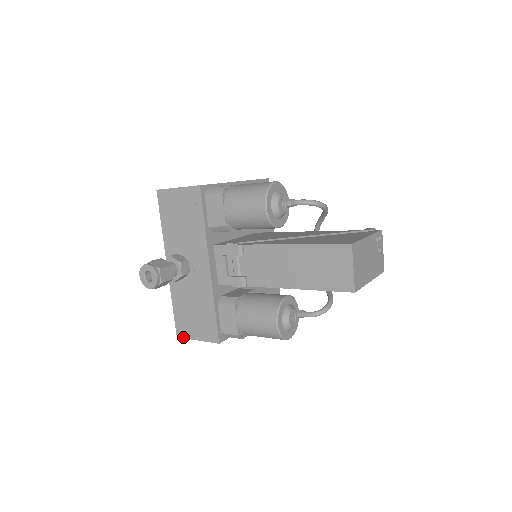
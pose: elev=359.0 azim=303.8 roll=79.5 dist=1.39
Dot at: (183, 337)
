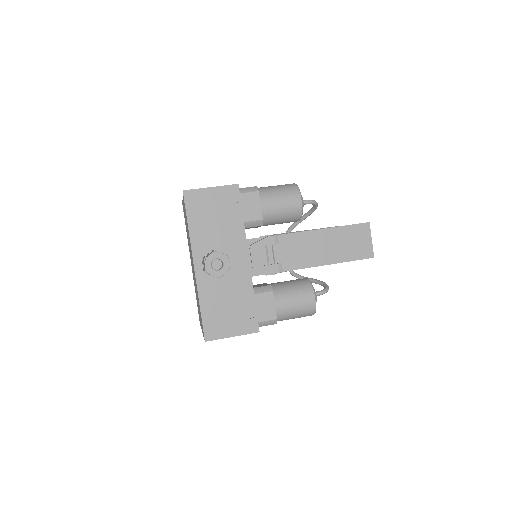
Dot at: (214, 339)
